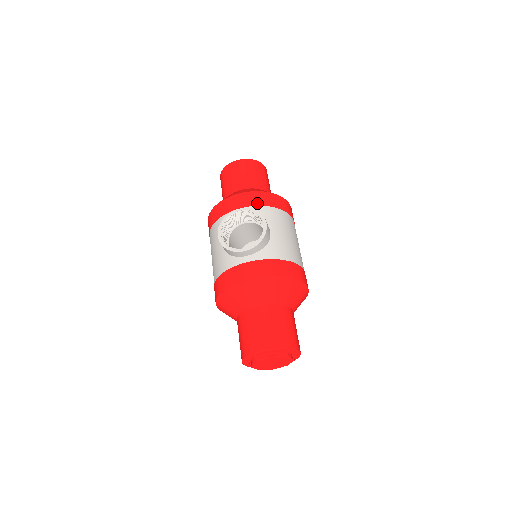
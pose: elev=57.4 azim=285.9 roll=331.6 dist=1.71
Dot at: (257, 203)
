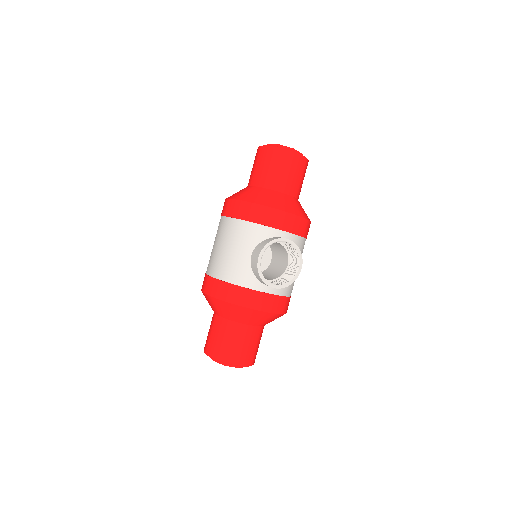
Dot at: (298, 232)
